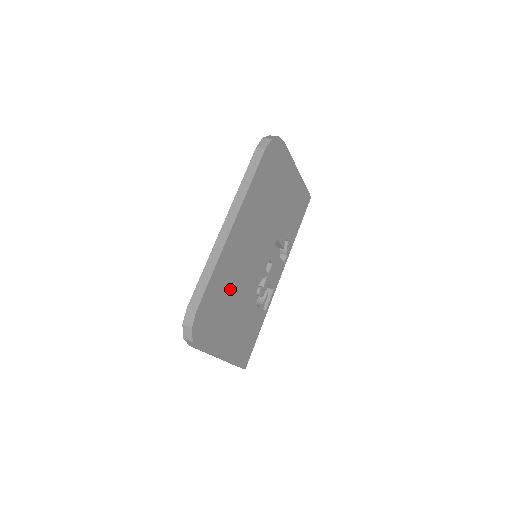
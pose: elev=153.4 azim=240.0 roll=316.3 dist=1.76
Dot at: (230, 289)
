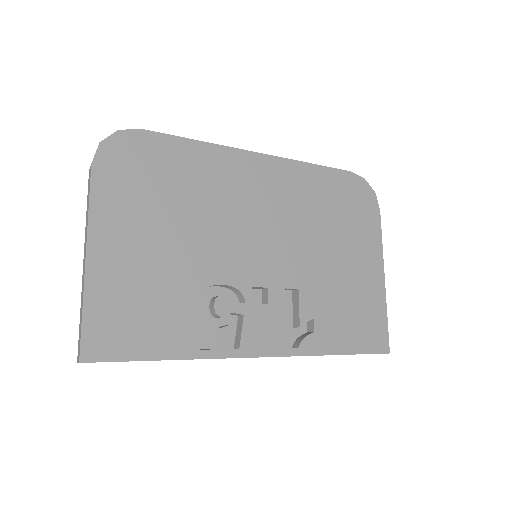
Dot at: (193, 198)
